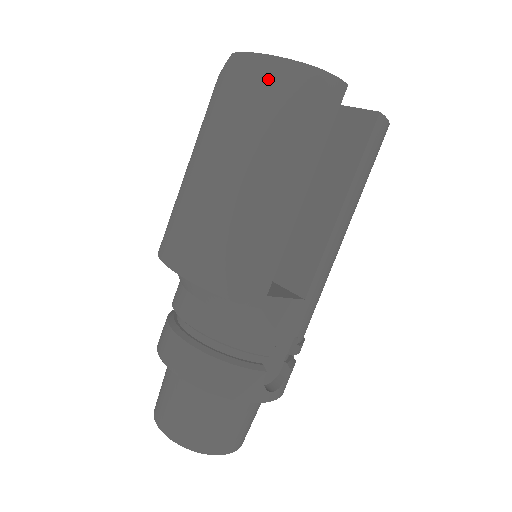
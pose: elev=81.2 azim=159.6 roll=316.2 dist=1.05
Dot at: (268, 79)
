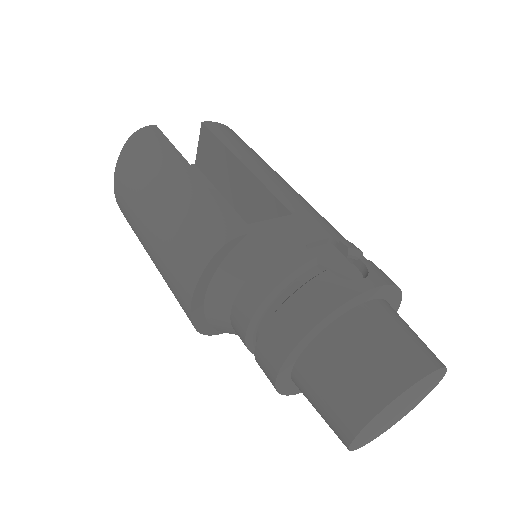
Dot at: (123, 172)
